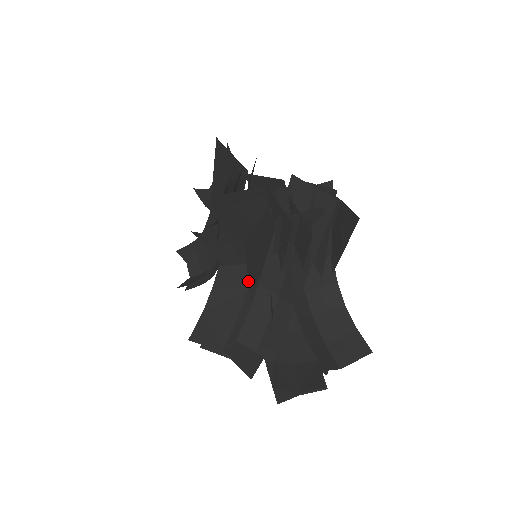
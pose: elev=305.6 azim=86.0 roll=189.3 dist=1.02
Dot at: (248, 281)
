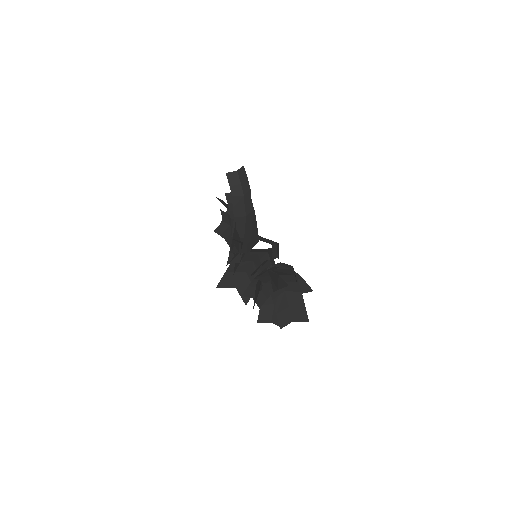
Dot at: (253, 258)
